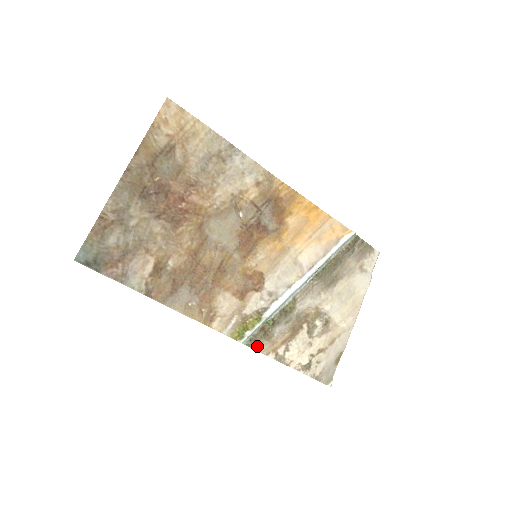
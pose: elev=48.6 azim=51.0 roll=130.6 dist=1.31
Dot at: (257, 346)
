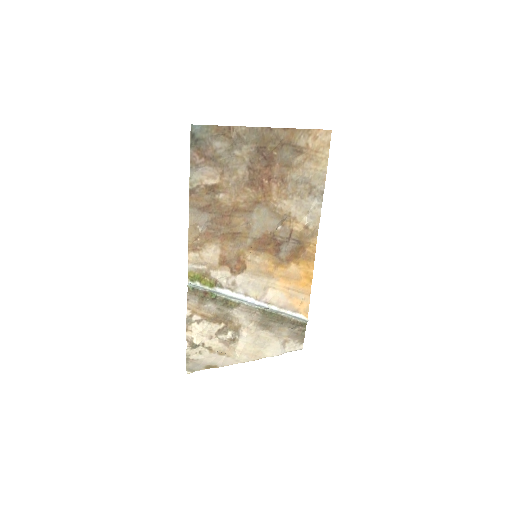
Dot at: (191, 296)
